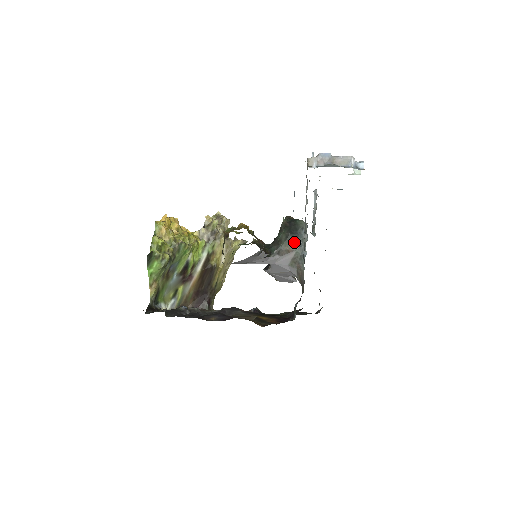
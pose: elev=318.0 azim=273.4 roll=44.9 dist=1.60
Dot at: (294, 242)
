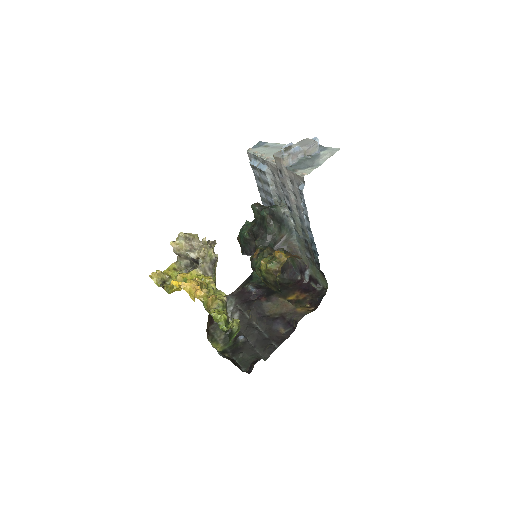
Dot at: (285, 229)
